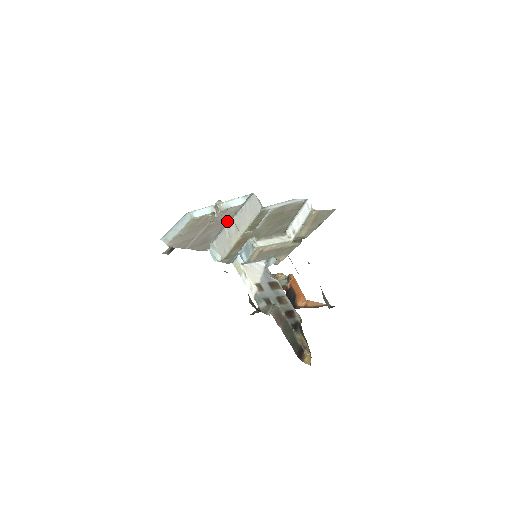
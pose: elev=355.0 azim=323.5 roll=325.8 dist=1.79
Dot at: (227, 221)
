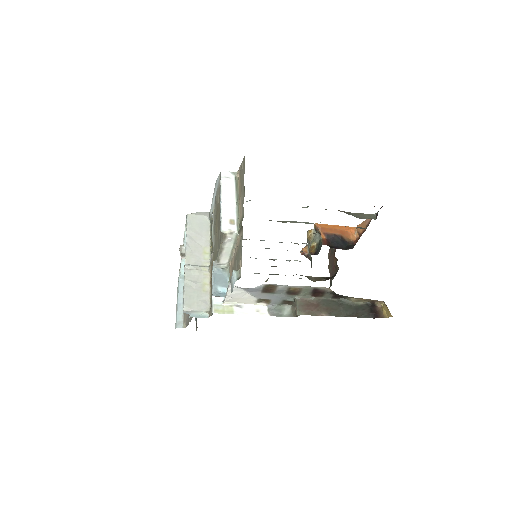
Dot at: occluded
